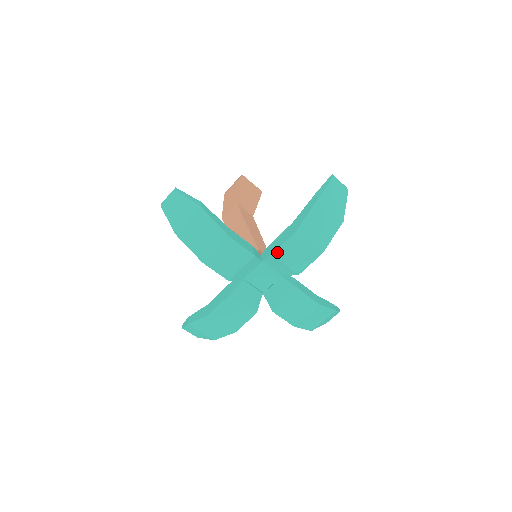
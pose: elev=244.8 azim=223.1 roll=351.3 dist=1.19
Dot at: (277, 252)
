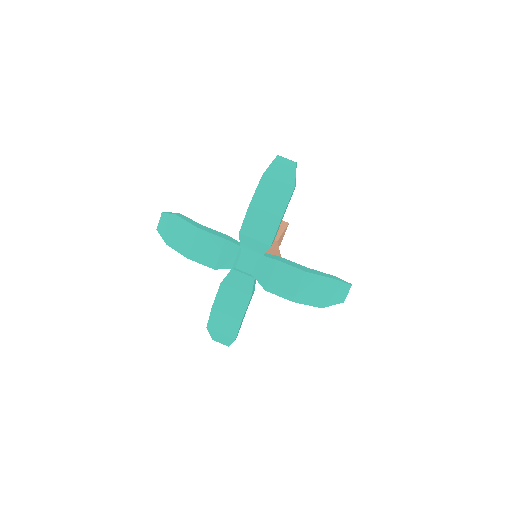
Dot at: (242, 230)
